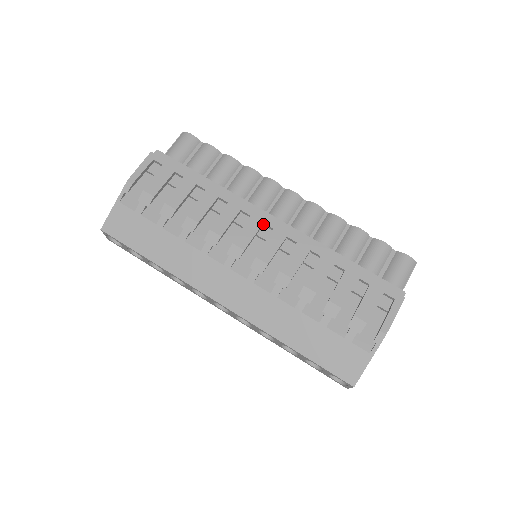
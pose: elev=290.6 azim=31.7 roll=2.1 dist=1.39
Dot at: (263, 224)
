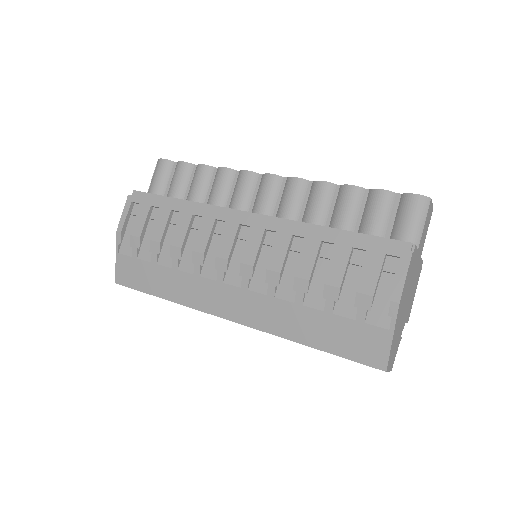
Dot at: (240, 225)
